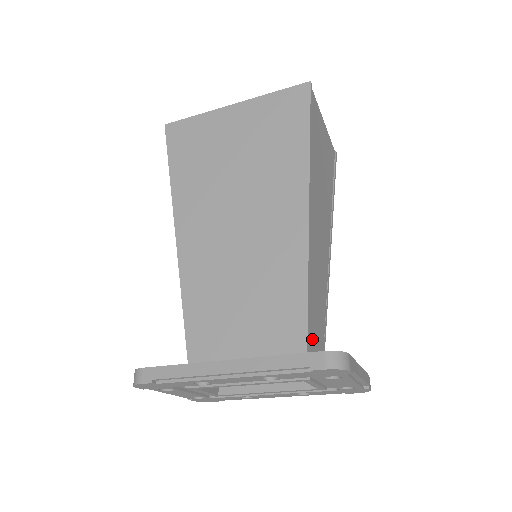
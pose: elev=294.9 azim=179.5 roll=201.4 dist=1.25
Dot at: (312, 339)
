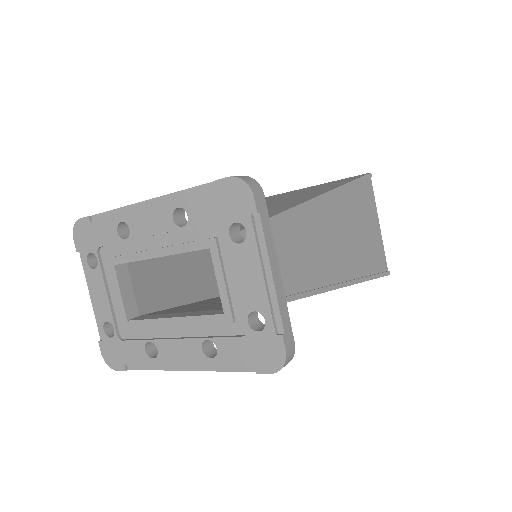
Dot at: occluded
